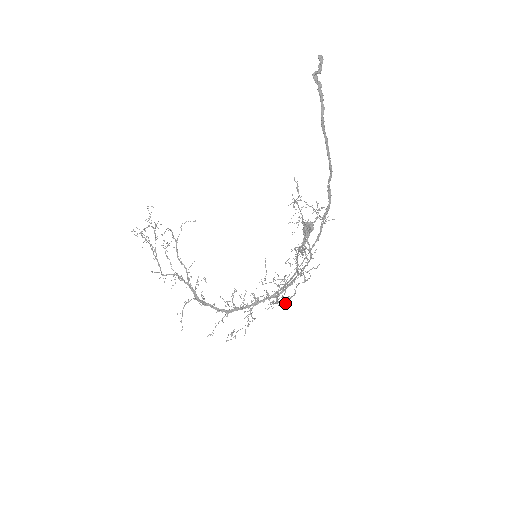
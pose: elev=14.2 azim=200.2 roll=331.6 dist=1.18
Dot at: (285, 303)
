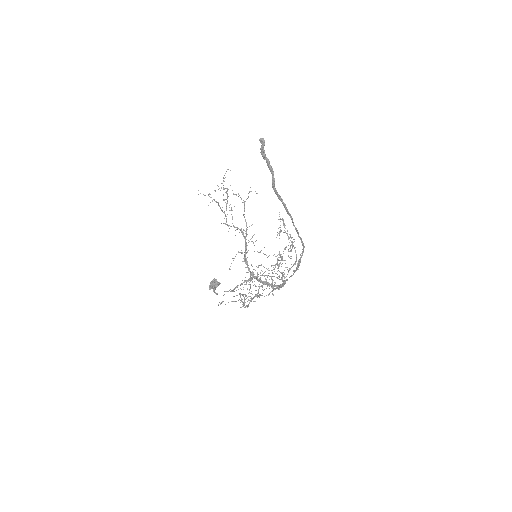
Dot at: (248, 306)
